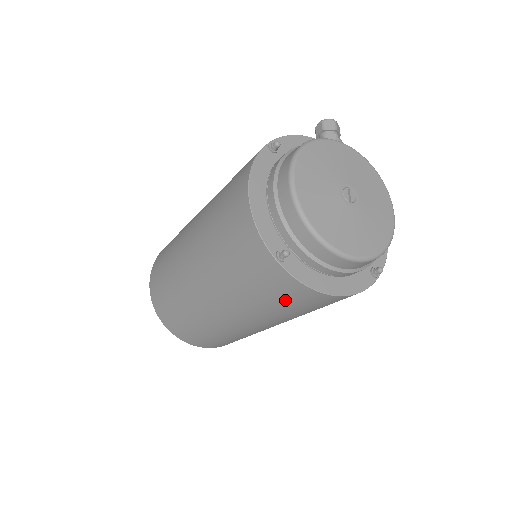
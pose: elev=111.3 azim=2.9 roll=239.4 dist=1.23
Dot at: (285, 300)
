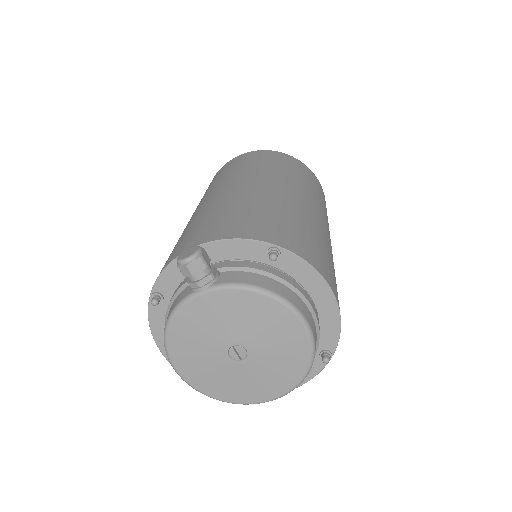
Dot at: occluded
